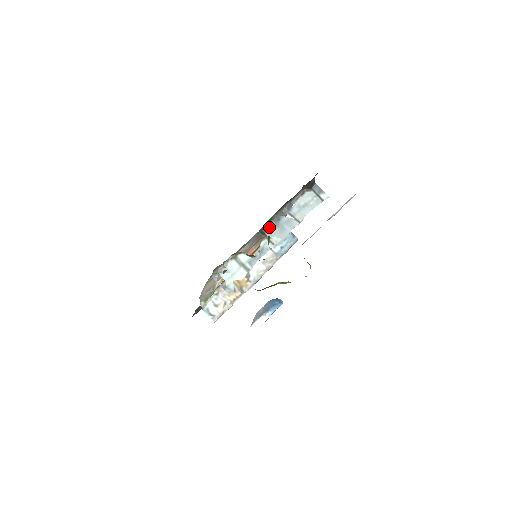
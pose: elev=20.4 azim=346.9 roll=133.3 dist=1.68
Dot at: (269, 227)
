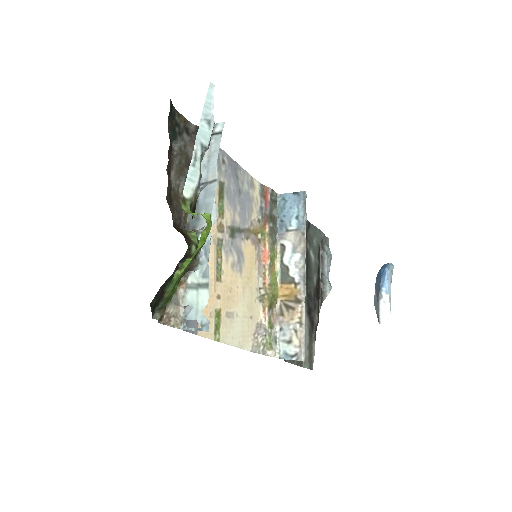
Dot at: (193, 220)
